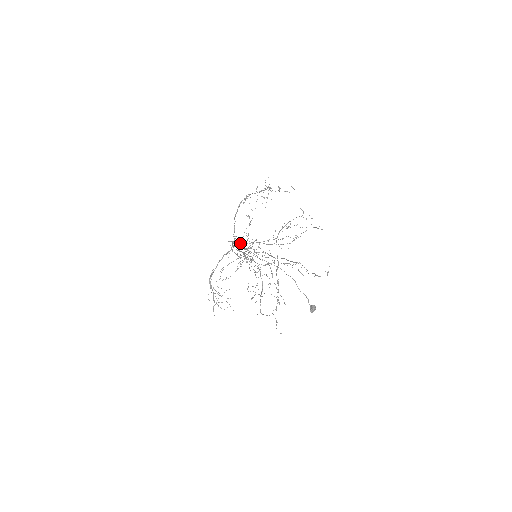
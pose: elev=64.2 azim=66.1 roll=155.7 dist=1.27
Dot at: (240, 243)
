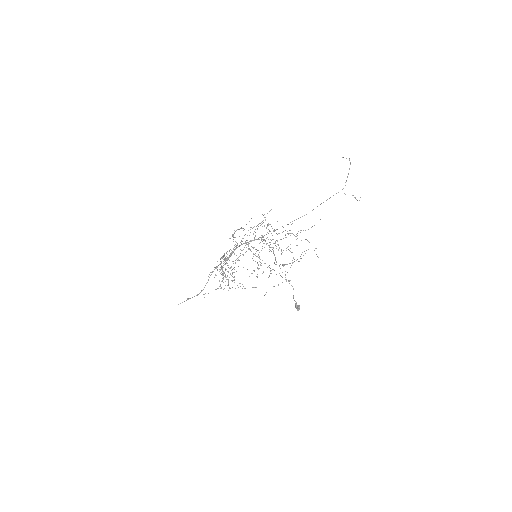
Dot at: (253, 234)
